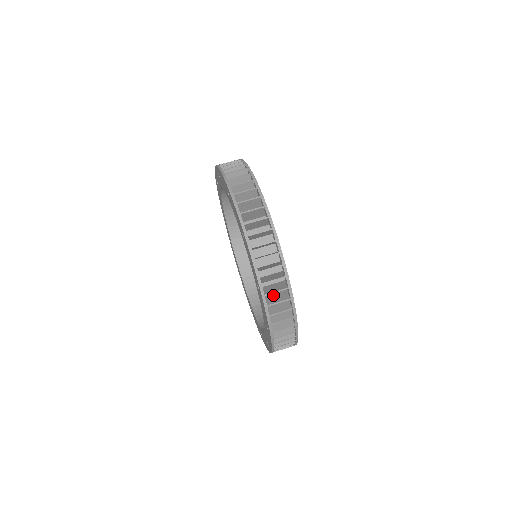
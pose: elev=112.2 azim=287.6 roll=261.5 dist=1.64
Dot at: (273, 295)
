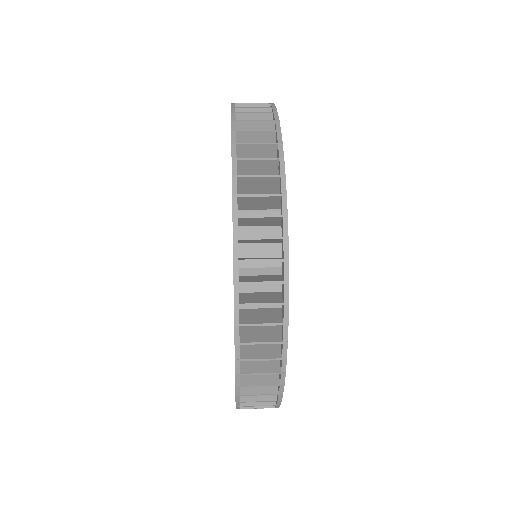
Dot at: occluded
